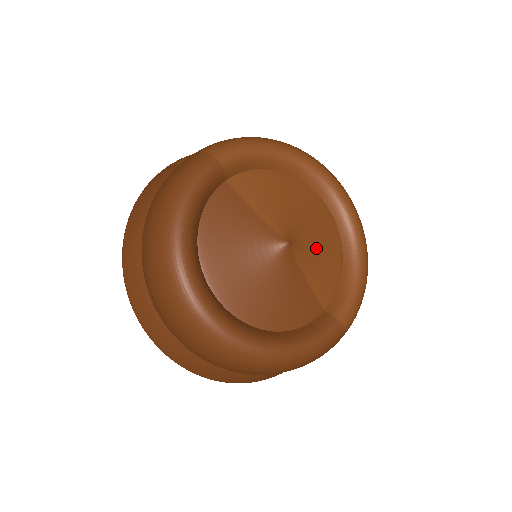
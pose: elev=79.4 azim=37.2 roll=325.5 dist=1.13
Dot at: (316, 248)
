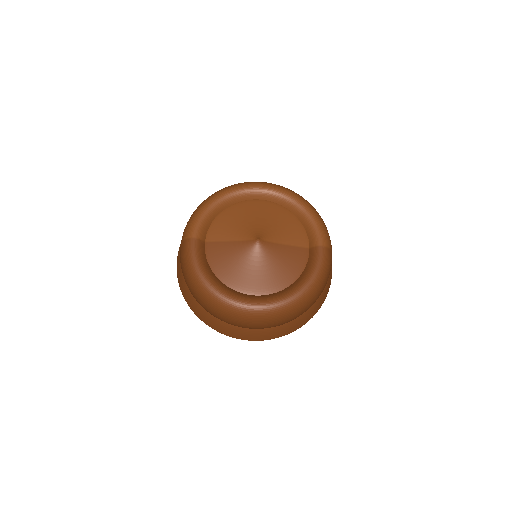
Dot at: (275, 226)
